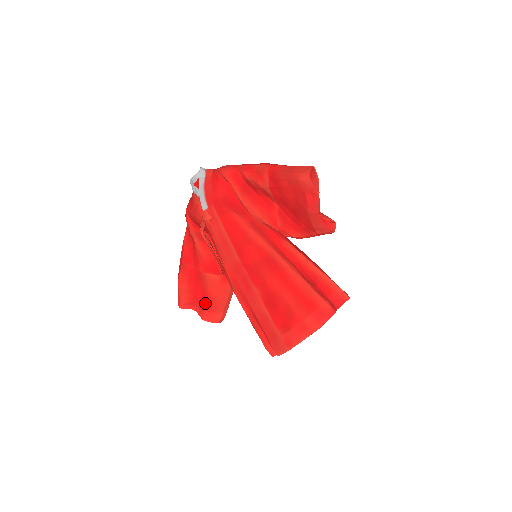
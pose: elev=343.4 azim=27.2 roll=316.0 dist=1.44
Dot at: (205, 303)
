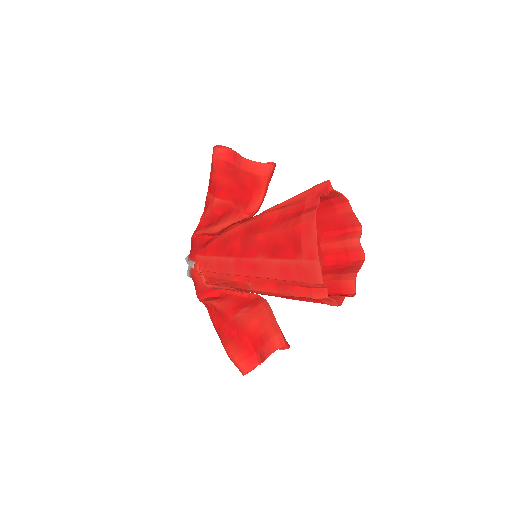
Dot at: (257, 343)
